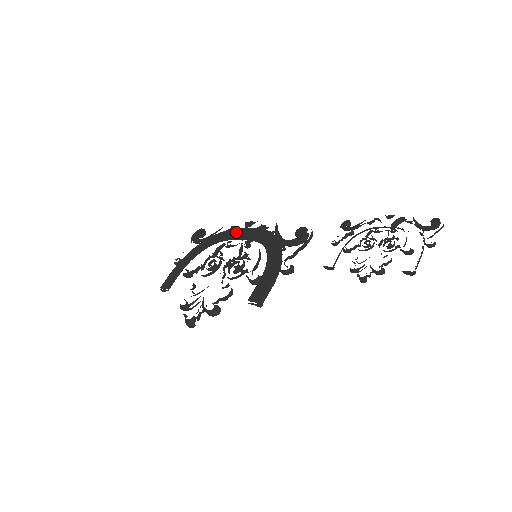
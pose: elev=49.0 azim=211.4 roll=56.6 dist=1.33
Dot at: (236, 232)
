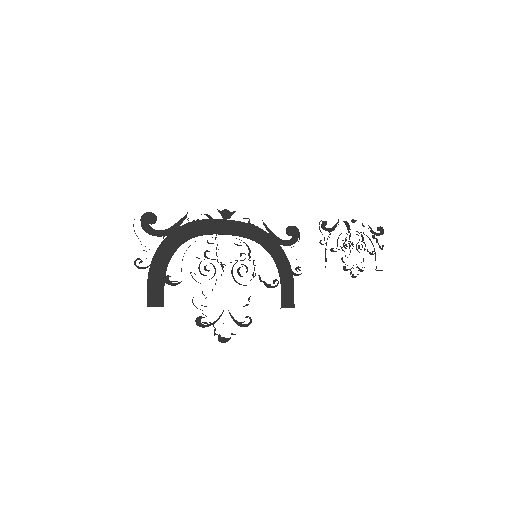
Dot at: (215, 224)
